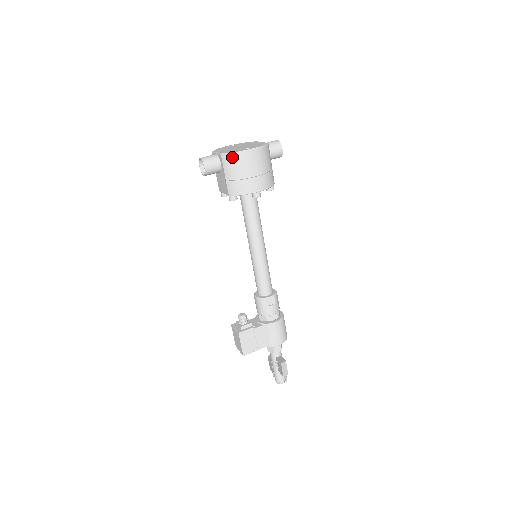
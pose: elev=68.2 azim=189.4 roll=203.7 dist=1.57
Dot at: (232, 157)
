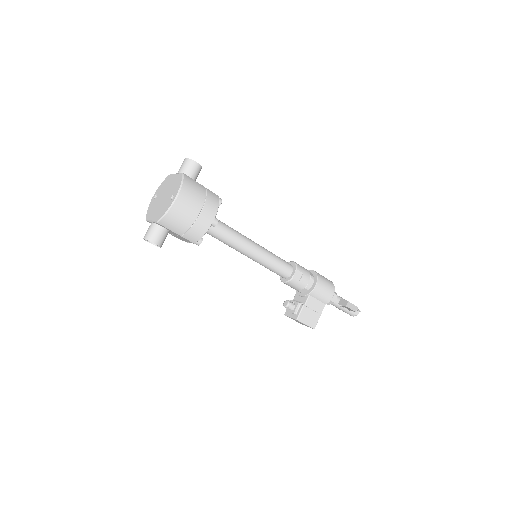
Dot at: (168, 218)
